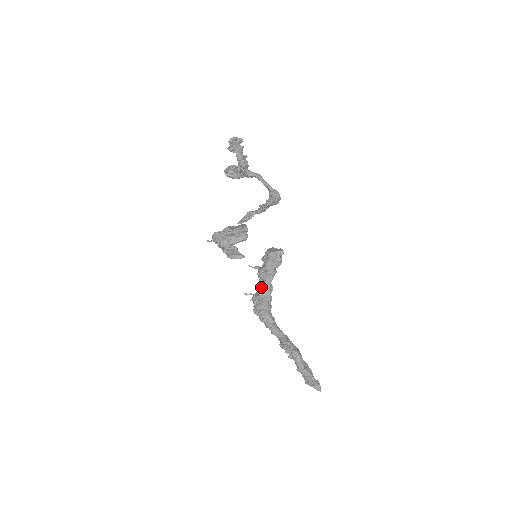
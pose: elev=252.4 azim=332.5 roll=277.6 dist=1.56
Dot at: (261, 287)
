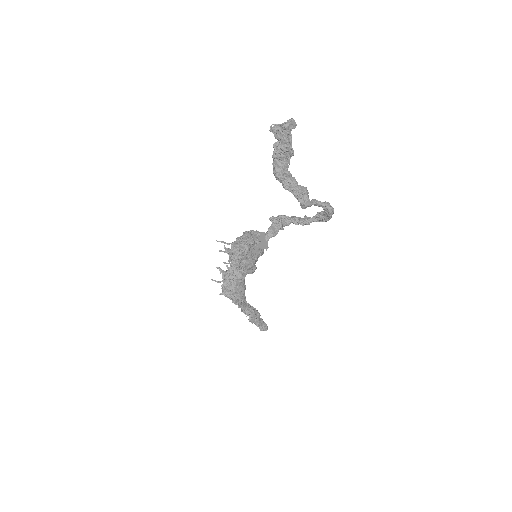
Dot at: (243, 276)
